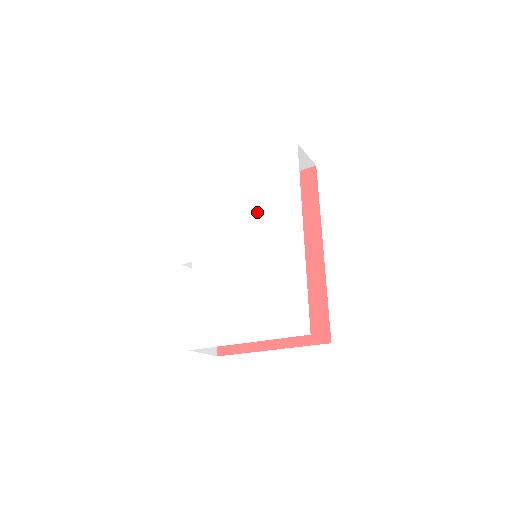
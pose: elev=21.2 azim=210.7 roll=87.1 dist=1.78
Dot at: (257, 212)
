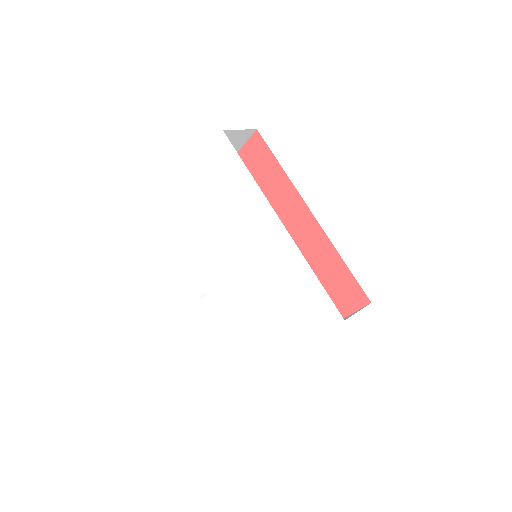
Dot at: (229, 220)
